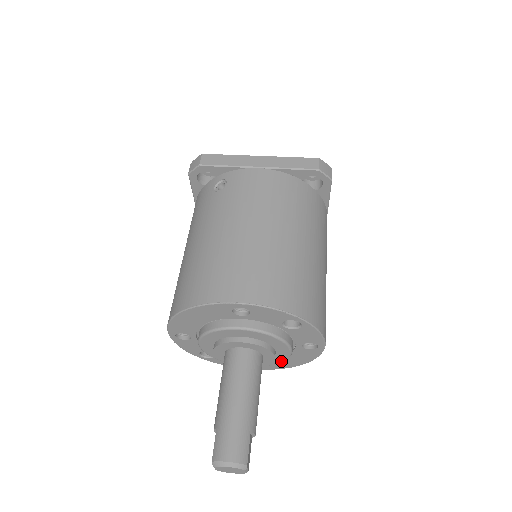
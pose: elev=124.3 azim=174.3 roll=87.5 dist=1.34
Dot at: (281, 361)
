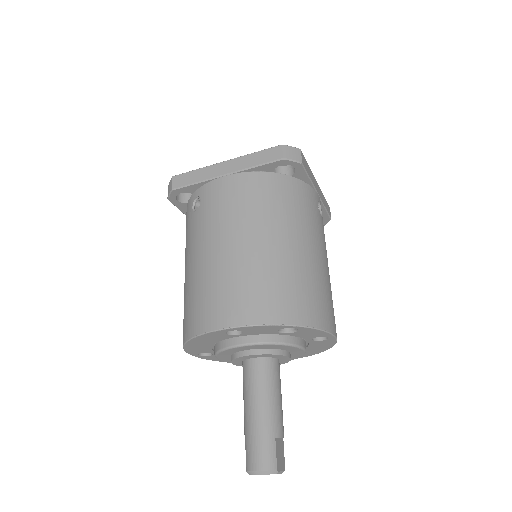
Dot at: (301, 355)
